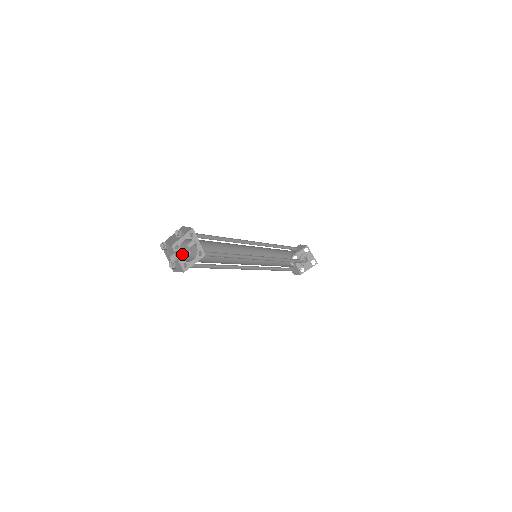
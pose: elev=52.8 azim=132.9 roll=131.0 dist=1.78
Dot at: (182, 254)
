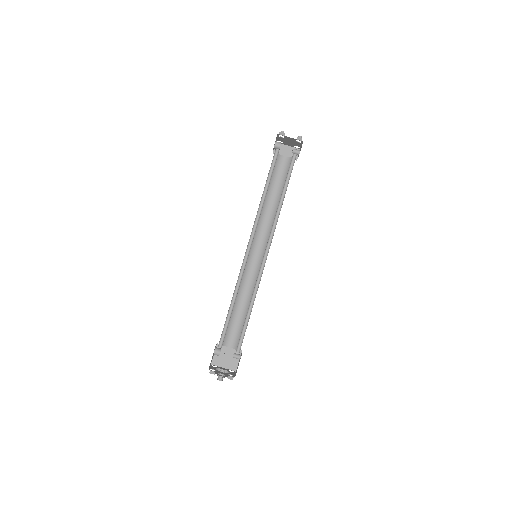
Dot at: occluded
